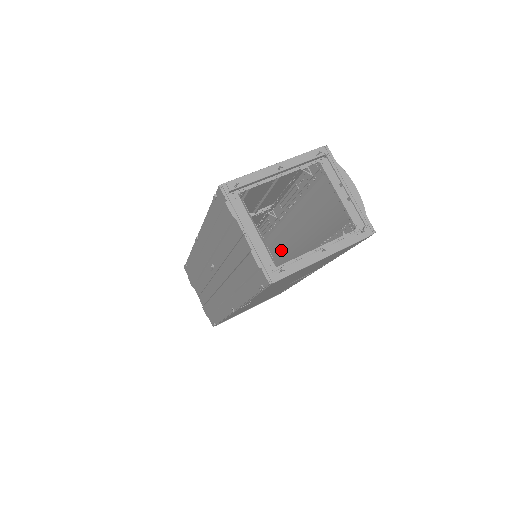
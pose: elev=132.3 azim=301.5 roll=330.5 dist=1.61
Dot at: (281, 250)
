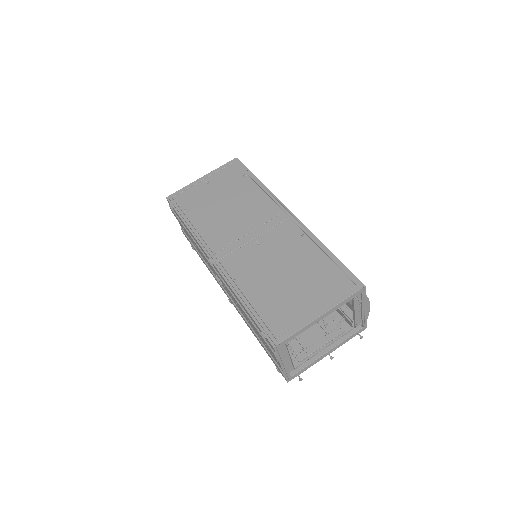
Dot at: occluded
